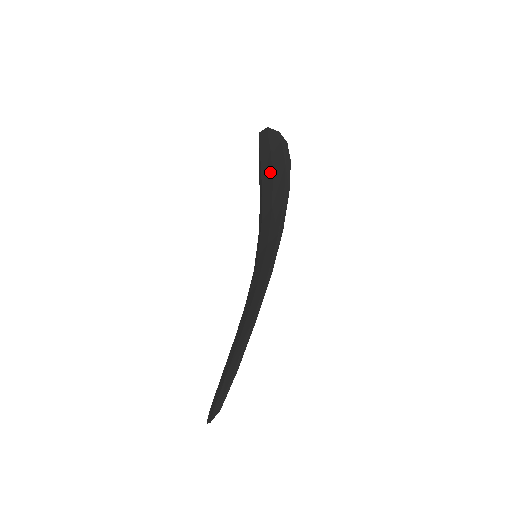
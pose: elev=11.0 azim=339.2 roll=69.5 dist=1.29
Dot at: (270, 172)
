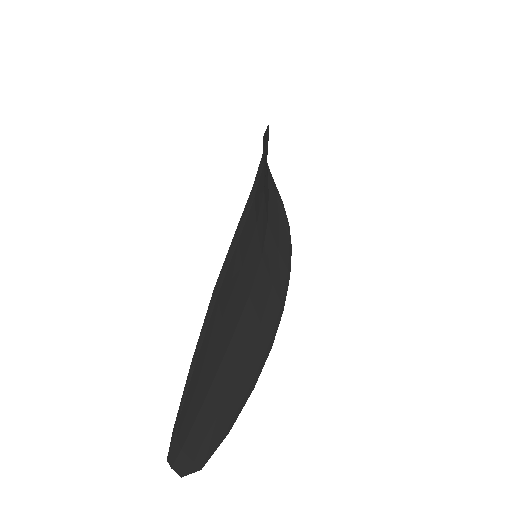
Dot at: occluded
